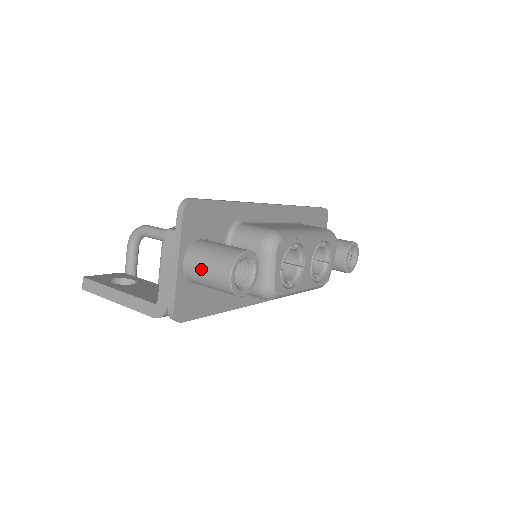
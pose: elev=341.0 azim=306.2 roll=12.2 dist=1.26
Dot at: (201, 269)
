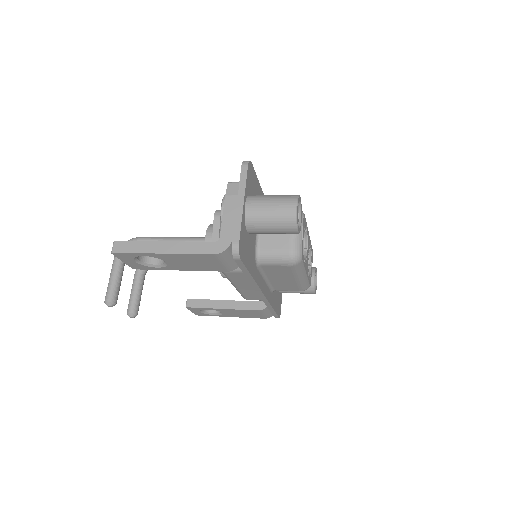
Dot at: (266, 206)
